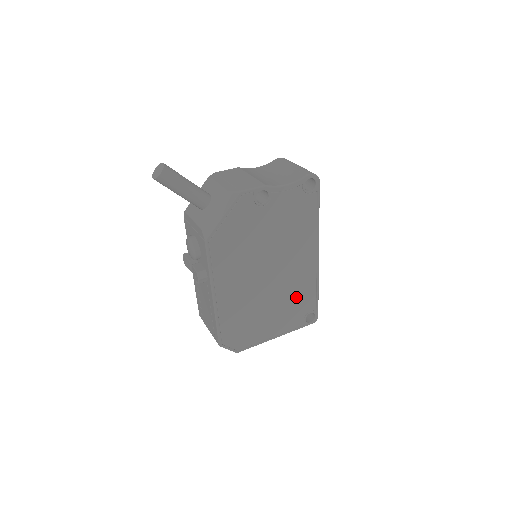
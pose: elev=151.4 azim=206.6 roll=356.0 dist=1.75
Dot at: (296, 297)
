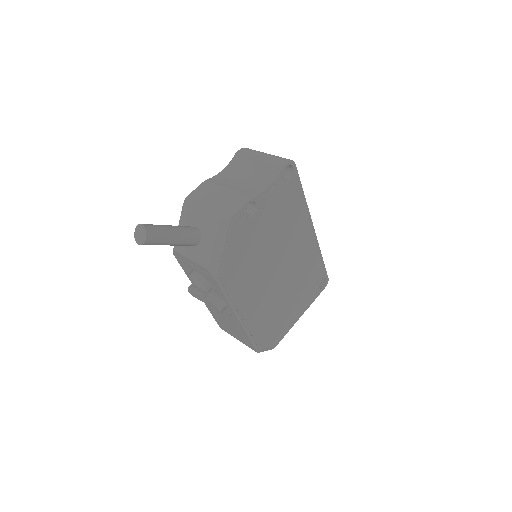
Dot at: (306, 275)
